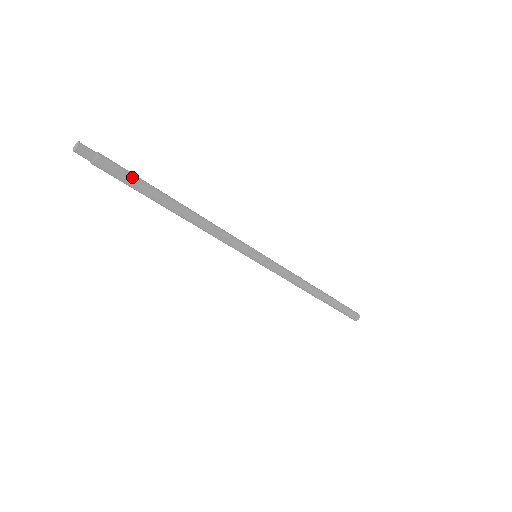
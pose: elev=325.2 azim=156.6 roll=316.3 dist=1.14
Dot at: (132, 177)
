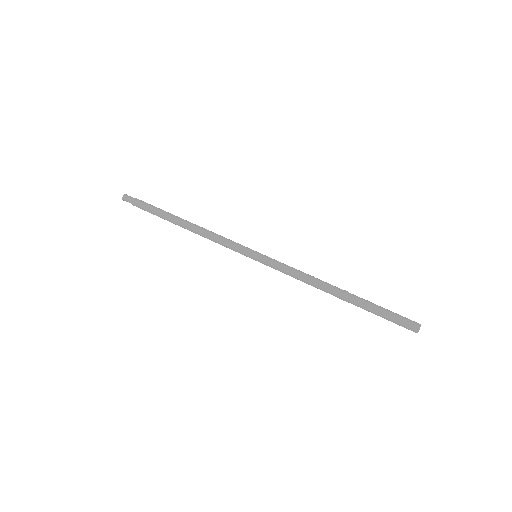
Dot at: (150, 210)
